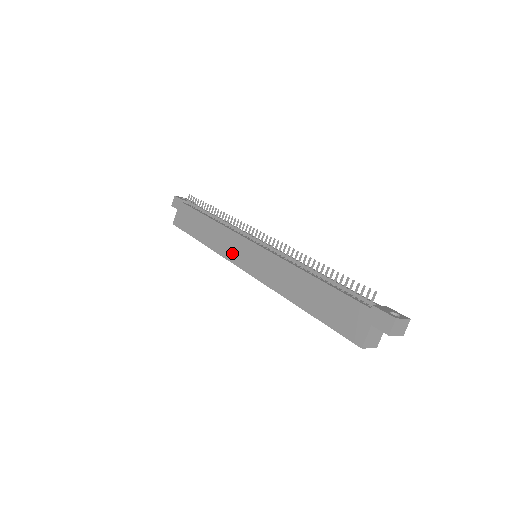
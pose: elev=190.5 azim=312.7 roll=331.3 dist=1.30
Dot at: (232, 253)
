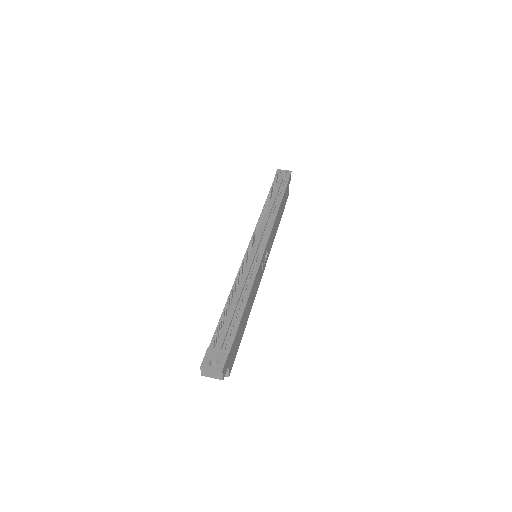
Dot at: occluded
